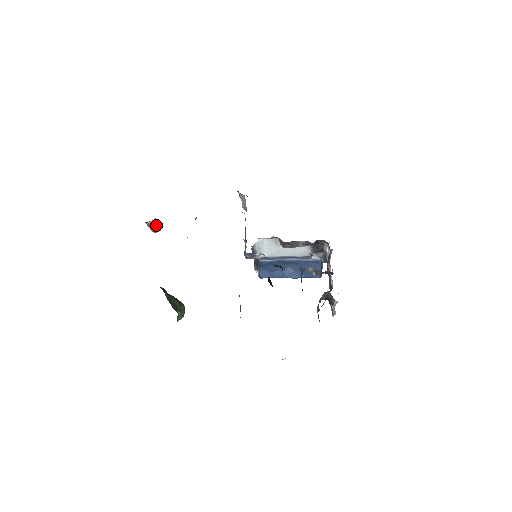
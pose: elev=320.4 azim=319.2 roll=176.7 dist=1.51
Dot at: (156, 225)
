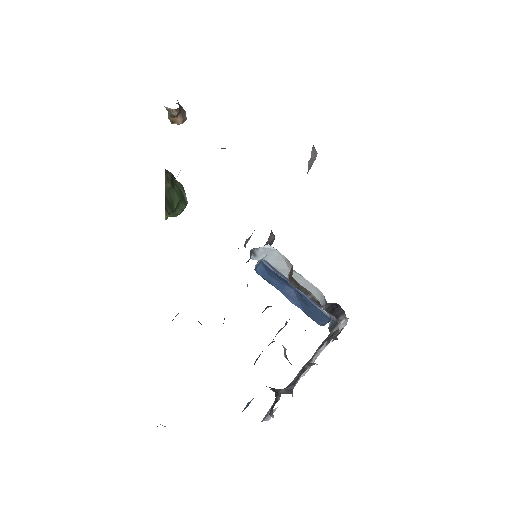
Dot at: (176, 115)
